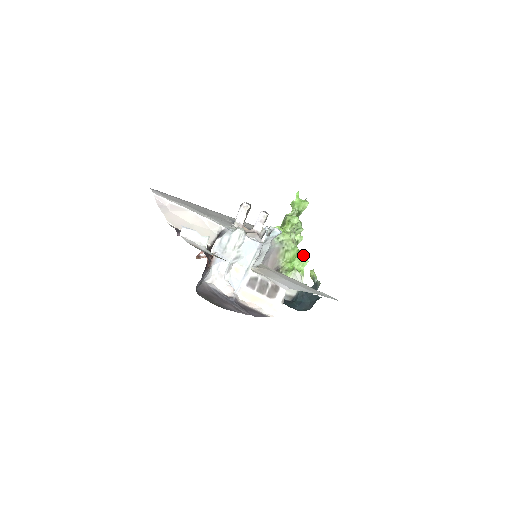
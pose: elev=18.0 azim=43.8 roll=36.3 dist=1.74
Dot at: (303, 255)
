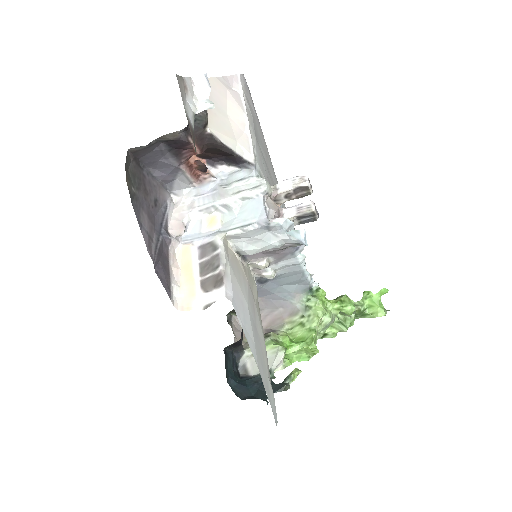
Dot at: (312, 350)
